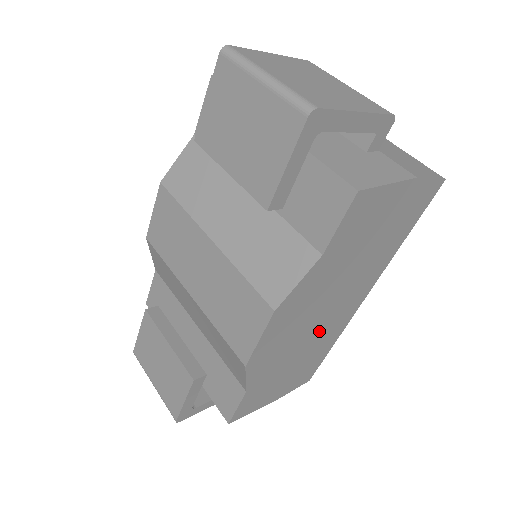
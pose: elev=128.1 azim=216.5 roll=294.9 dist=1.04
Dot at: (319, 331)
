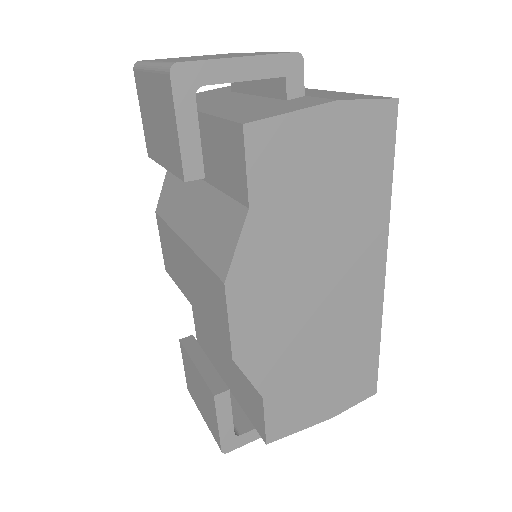
Dot at: (333, 316)
